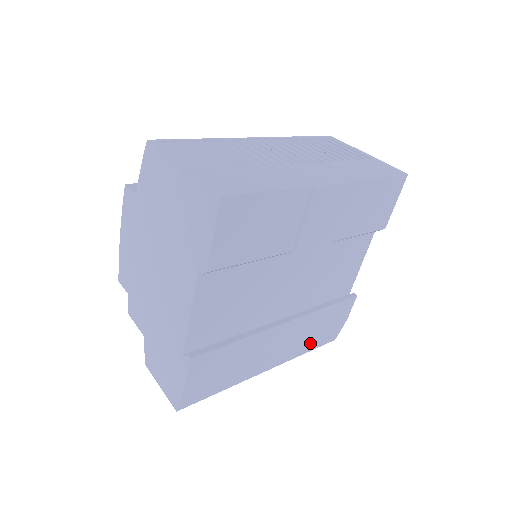
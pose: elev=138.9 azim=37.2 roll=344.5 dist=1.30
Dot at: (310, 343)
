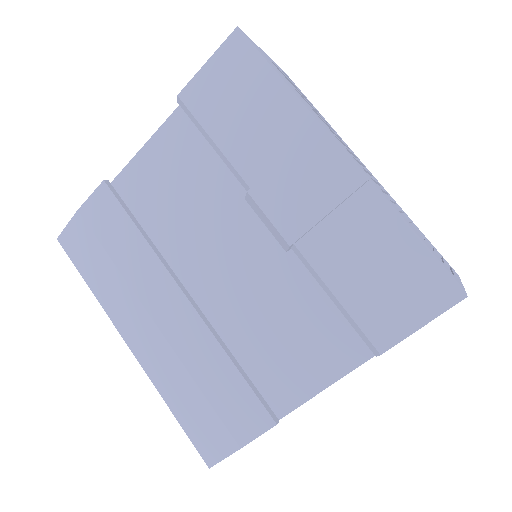
Dot at: (184, 398)
